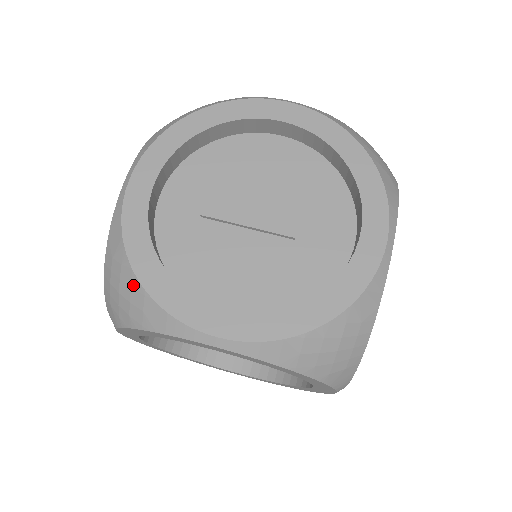
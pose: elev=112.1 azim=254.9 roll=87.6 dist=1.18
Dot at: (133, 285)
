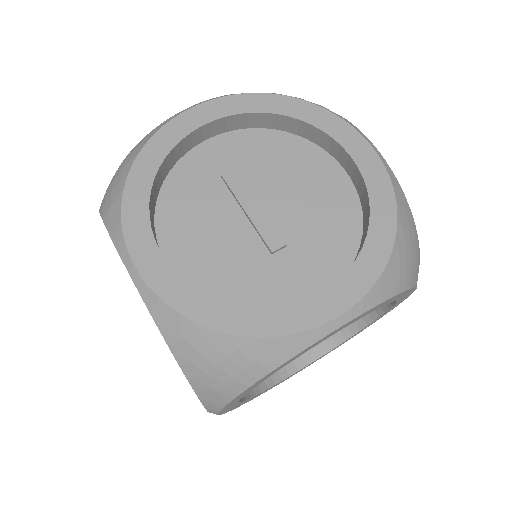
Dot at: (122, 180)
